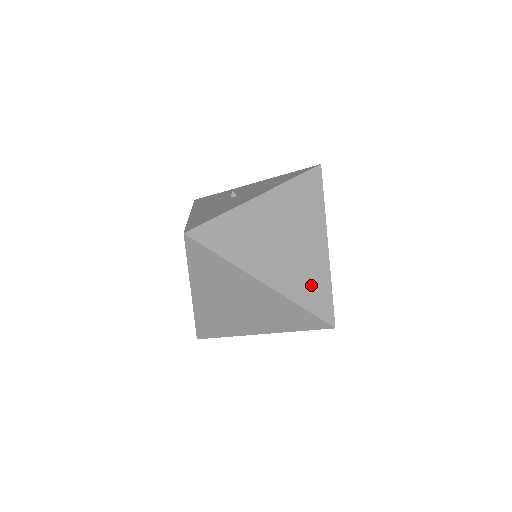
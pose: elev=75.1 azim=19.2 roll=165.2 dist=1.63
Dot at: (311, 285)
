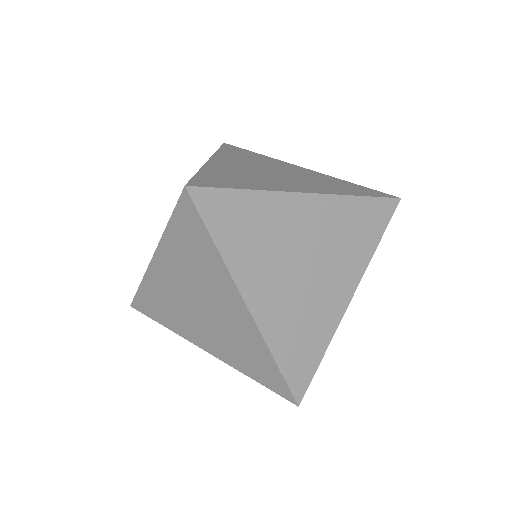
Dot at: (339, 185)
